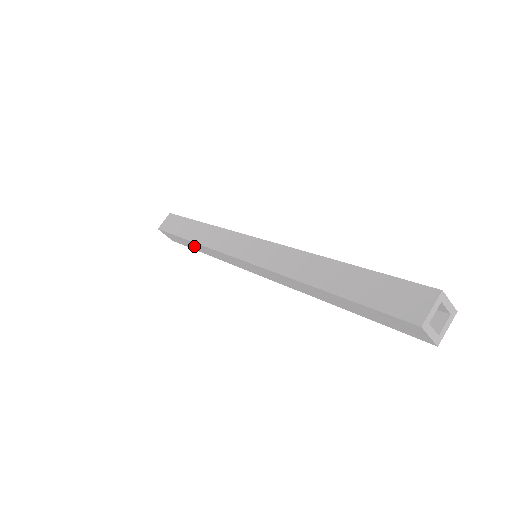
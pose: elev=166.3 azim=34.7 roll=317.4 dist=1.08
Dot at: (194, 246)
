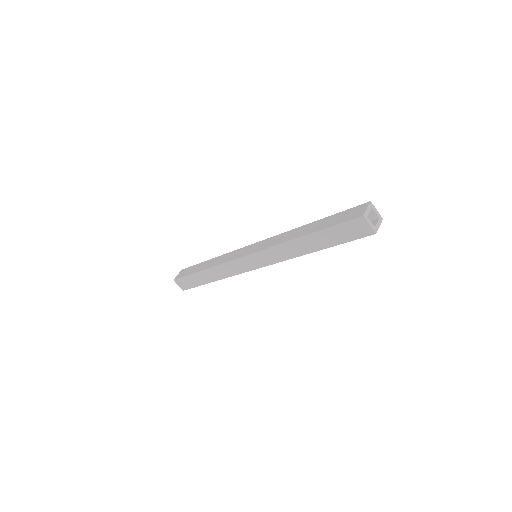
Dot at: (206, 277)
